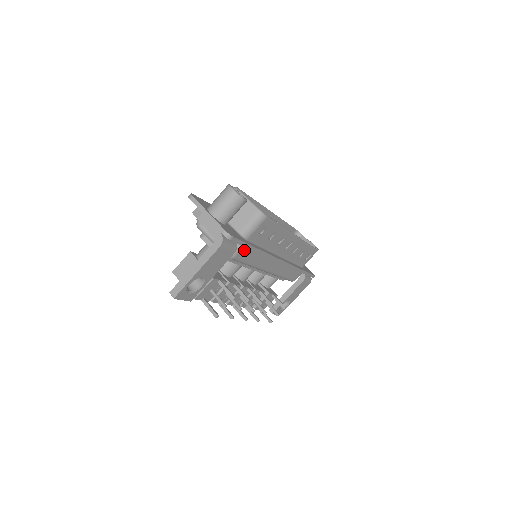
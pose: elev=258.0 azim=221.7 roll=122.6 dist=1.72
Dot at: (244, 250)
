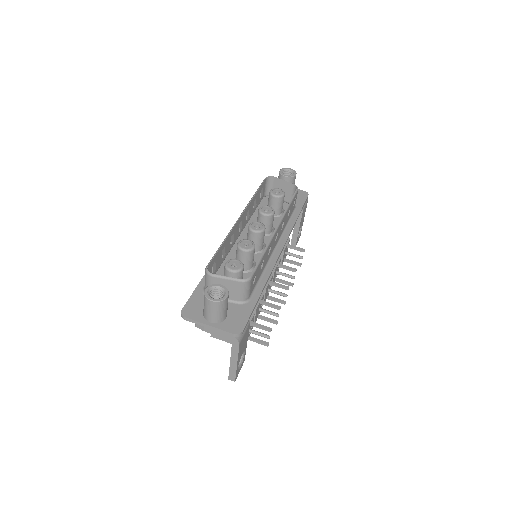
Dot at: occluded
